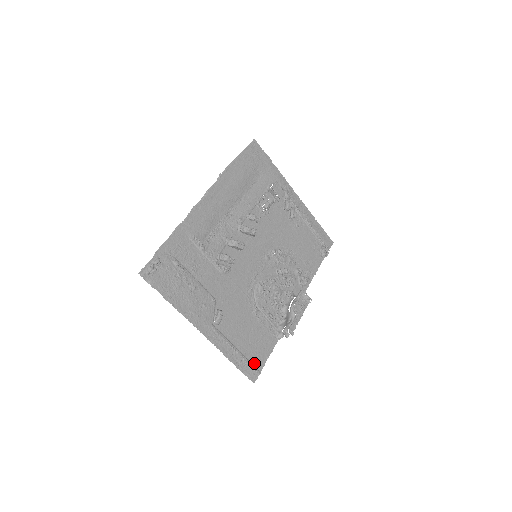
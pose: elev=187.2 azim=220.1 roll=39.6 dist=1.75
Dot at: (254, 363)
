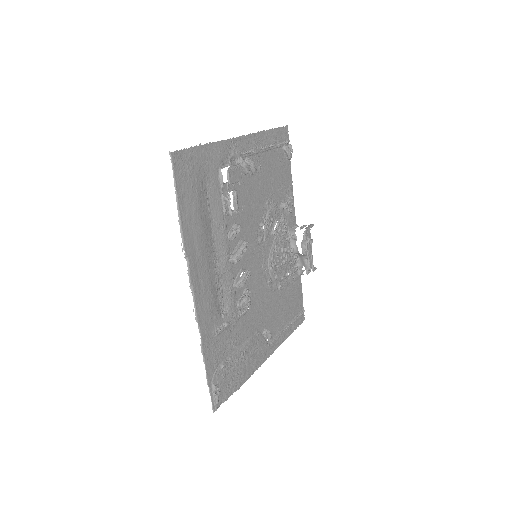
Dot at: (298, 312)
